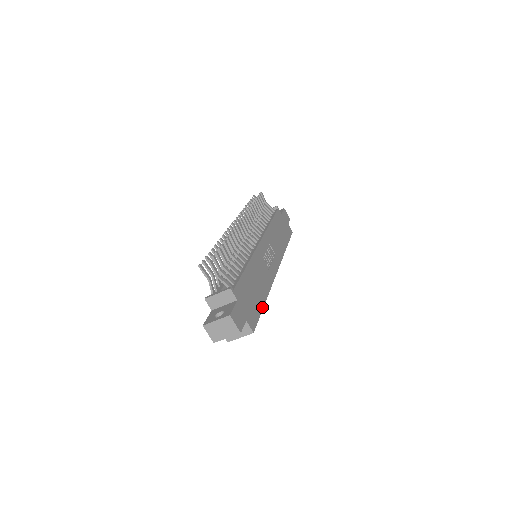
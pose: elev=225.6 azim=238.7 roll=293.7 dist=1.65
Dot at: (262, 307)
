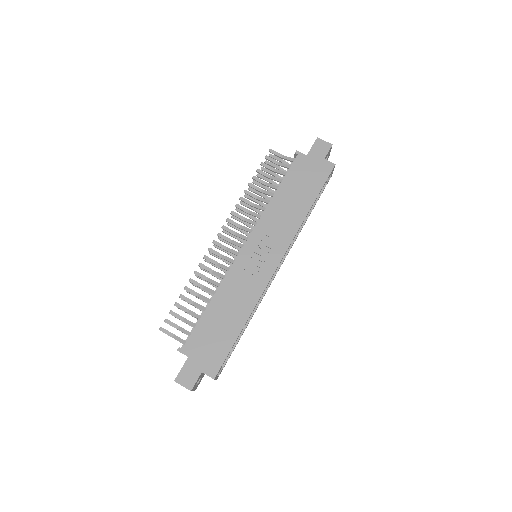
Dot at: (235, 338)
